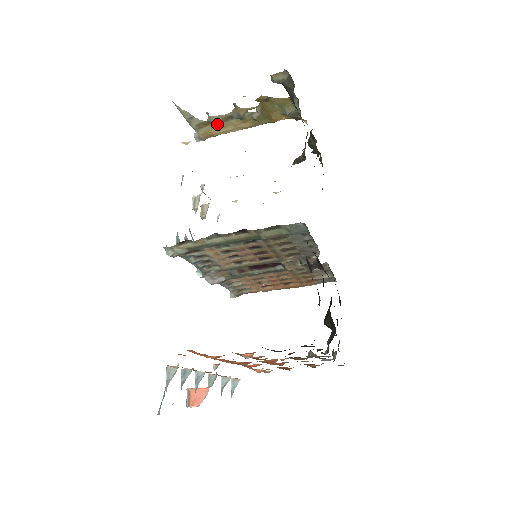
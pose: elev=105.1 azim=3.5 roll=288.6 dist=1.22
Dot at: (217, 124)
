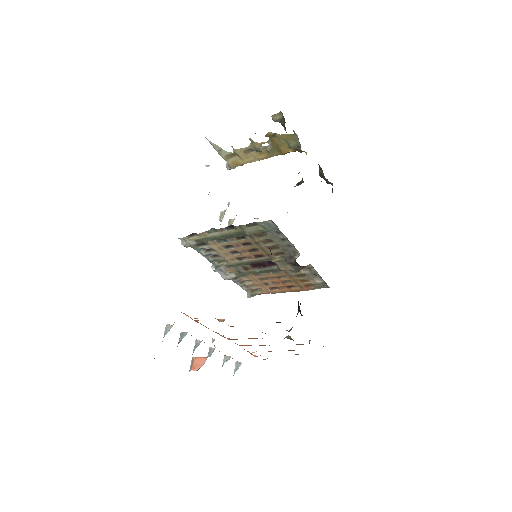
Dot at: (241, 155)
